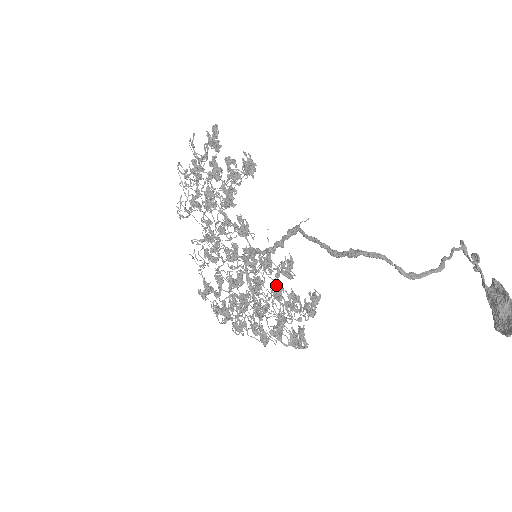
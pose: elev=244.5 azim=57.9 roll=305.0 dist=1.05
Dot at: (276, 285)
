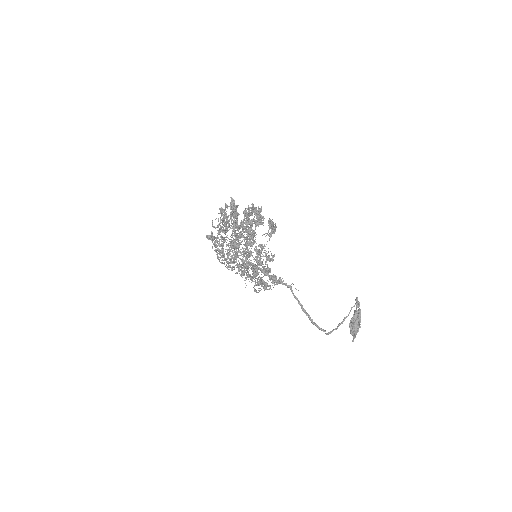
Dot at: (260, 262)
